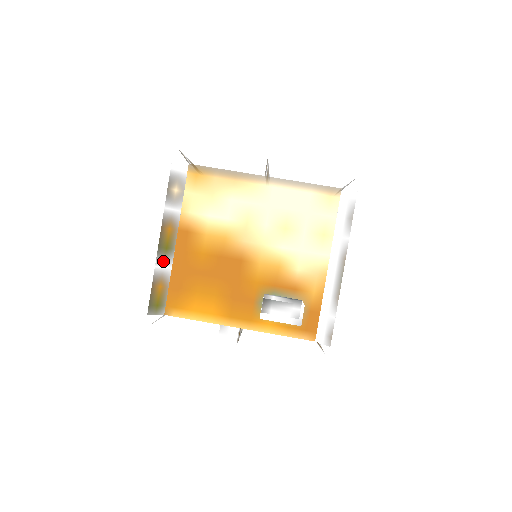
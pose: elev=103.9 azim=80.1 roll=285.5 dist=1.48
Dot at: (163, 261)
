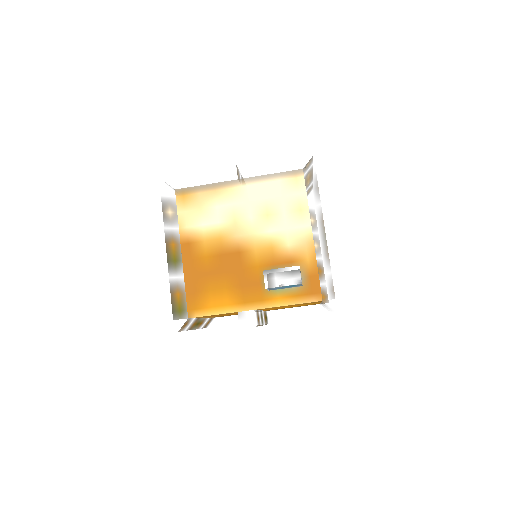
Dot at: (175, 272)
